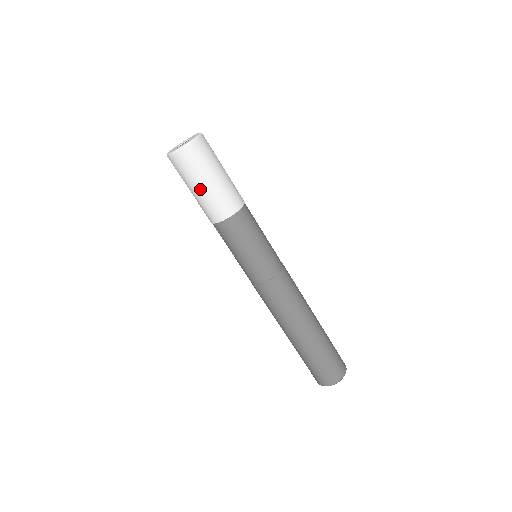
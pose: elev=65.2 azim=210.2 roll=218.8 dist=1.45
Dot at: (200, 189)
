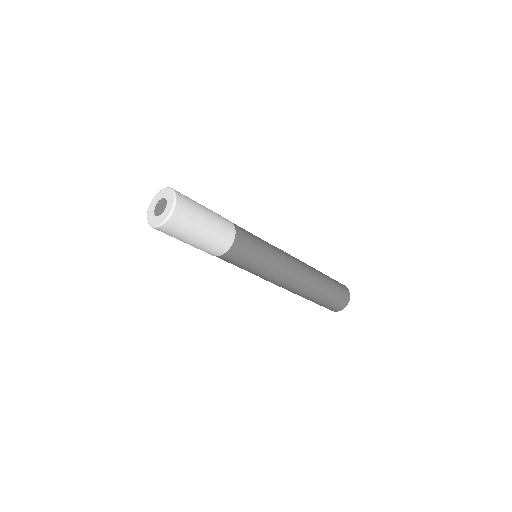
Dot at: occluded
